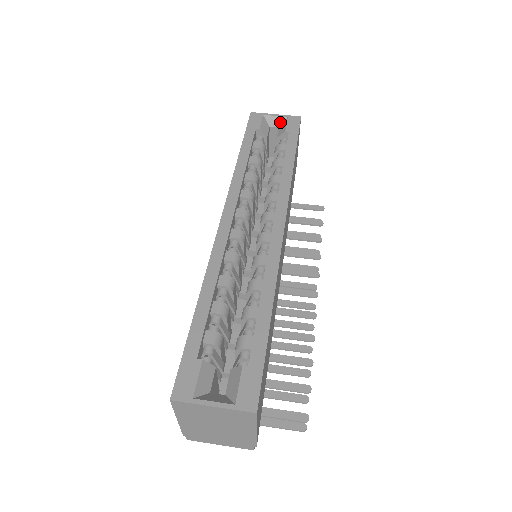
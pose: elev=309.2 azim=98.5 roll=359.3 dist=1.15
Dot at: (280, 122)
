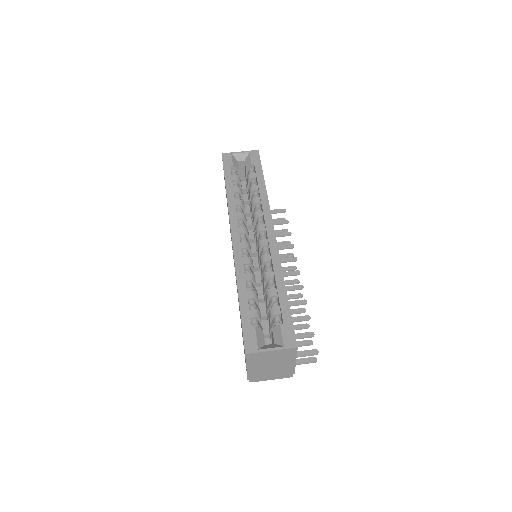
Dot at: (245, 157)
